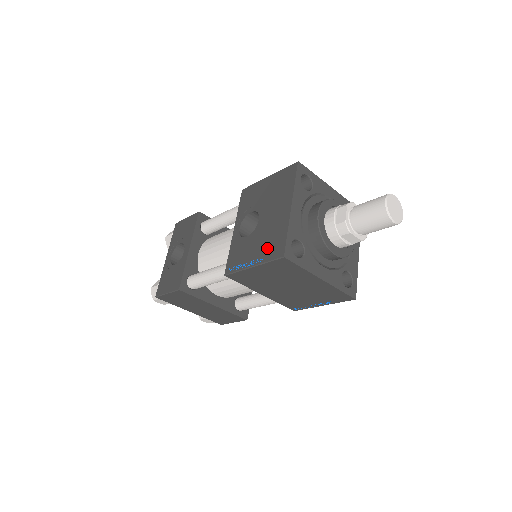
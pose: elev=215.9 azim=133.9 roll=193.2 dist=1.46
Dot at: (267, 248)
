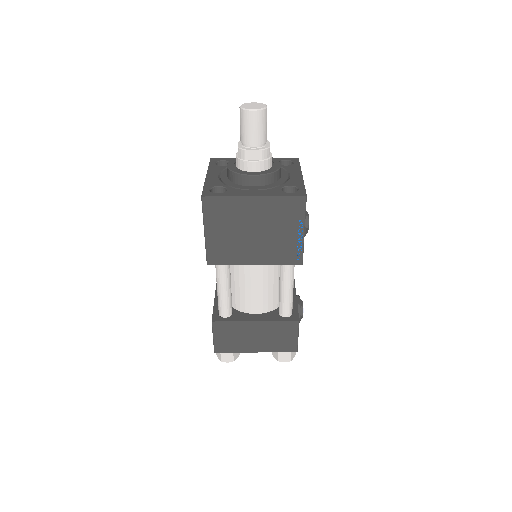
Dot at: occluded
